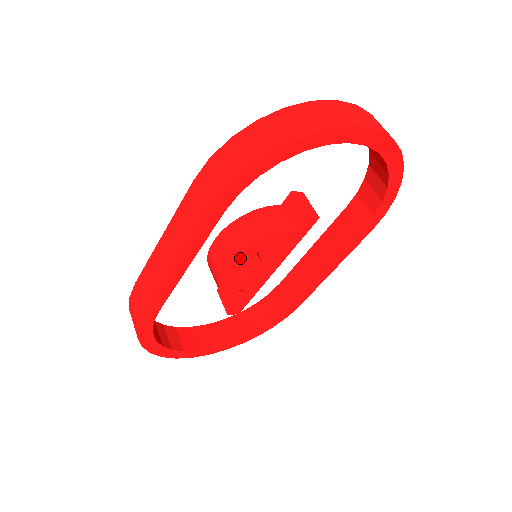
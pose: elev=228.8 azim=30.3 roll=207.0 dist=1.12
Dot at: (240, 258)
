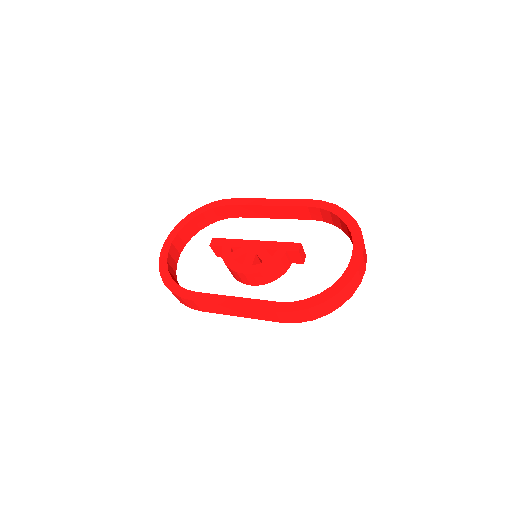
Dot at: occluded
